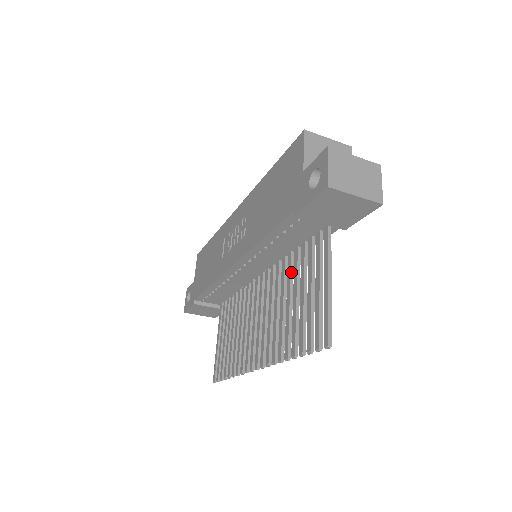
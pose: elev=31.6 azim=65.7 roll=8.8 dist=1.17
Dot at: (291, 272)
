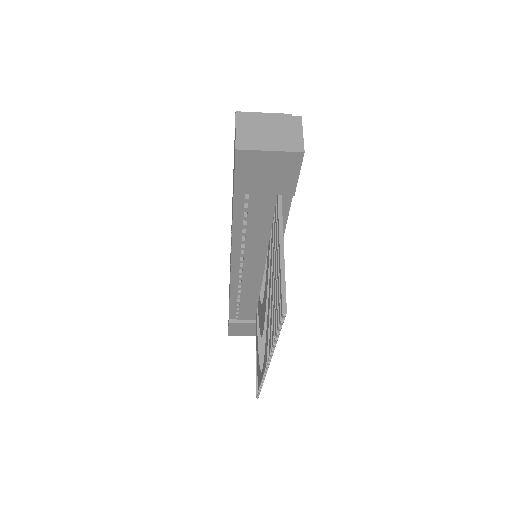
Dot at: occluded
